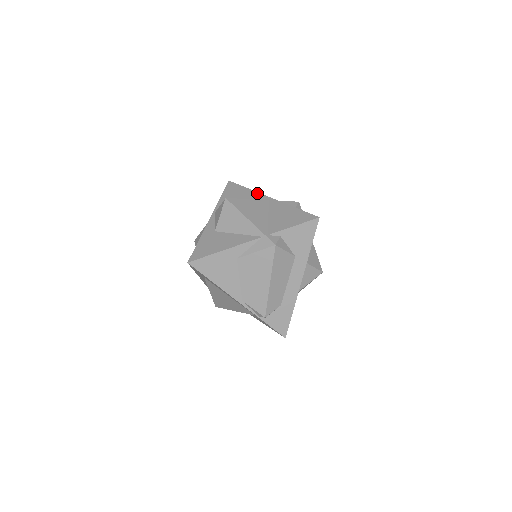
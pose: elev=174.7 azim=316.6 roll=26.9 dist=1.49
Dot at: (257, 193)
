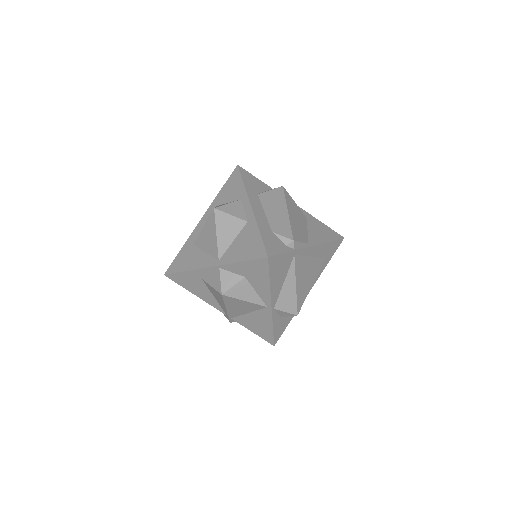
Dot at: (268, 294)
